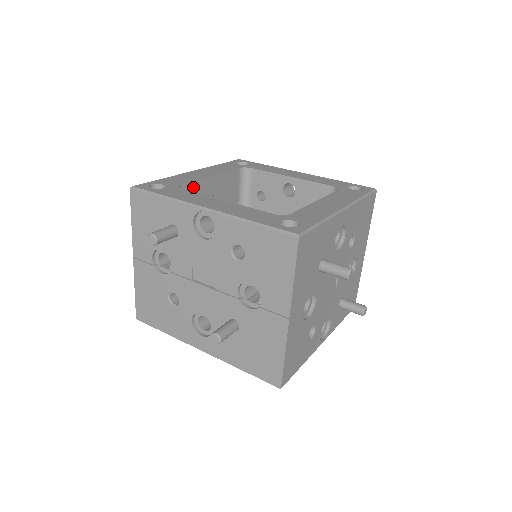
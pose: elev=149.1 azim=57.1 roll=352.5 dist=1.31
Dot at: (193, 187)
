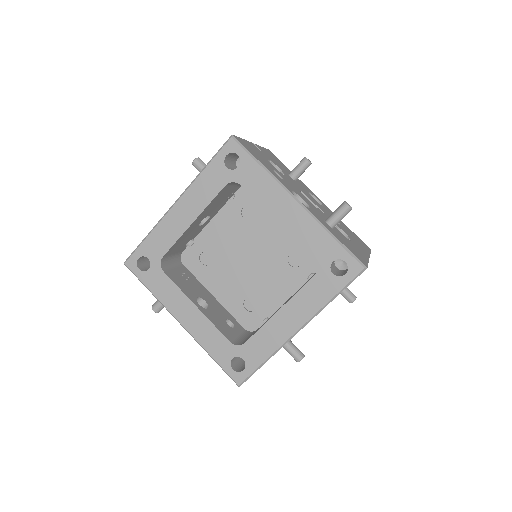
Dot at: (176, 244)
